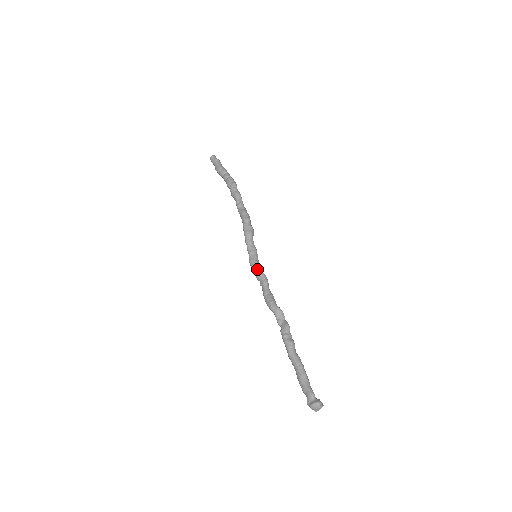
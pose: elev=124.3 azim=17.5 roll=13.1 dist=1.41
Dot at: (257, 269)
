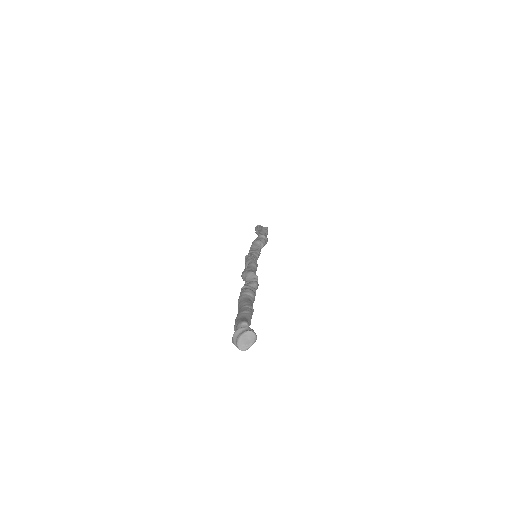
Dot at: (249, 257)
